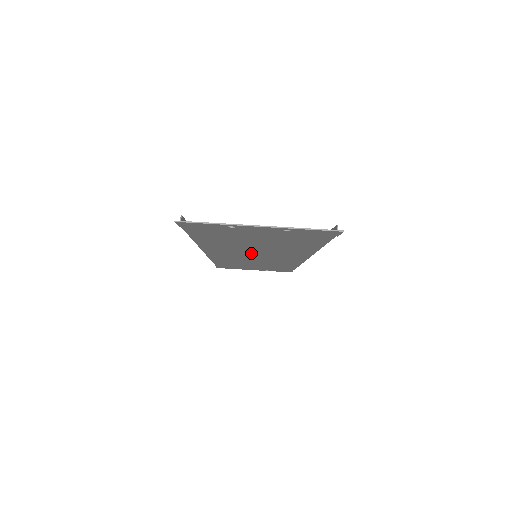
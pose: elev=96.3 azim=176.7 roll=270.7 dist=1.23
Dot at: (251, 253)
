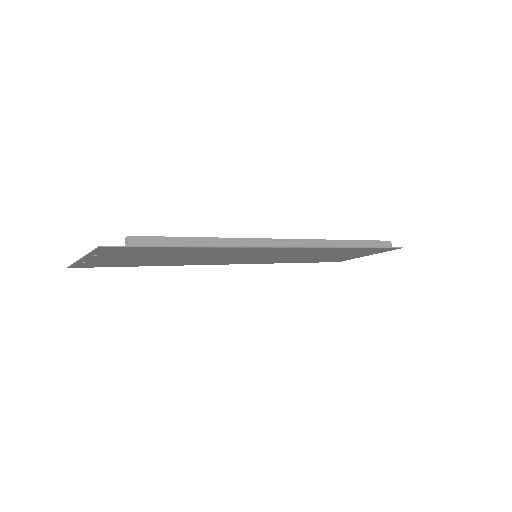
Dot at: (231, 258)
